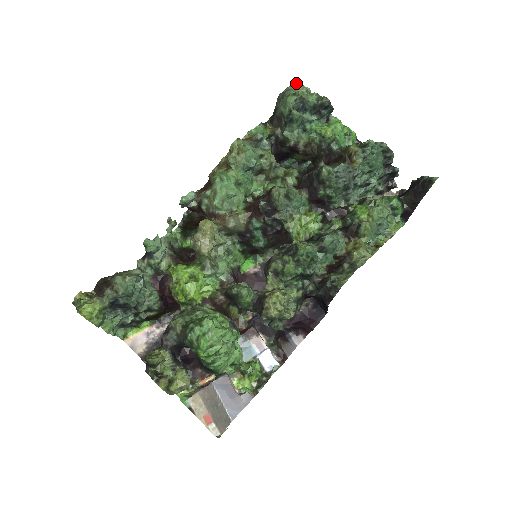
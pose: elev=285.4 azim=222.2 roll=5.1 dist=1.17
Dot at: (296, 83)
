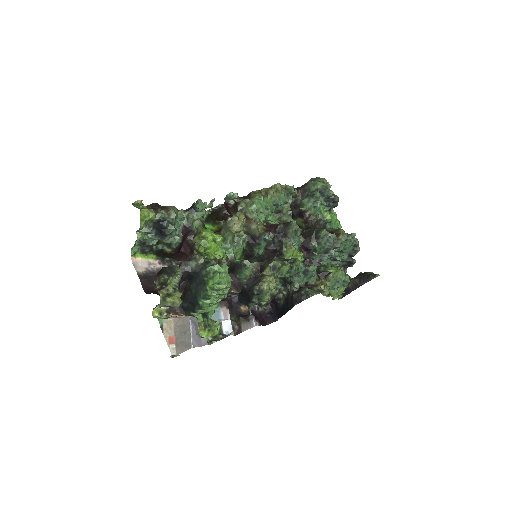
Dot at: (324, 179)
